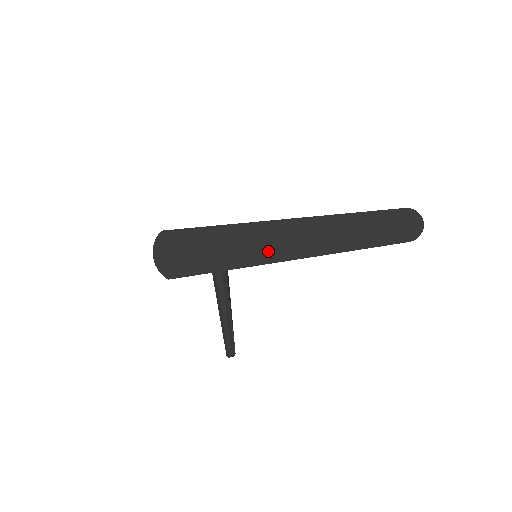
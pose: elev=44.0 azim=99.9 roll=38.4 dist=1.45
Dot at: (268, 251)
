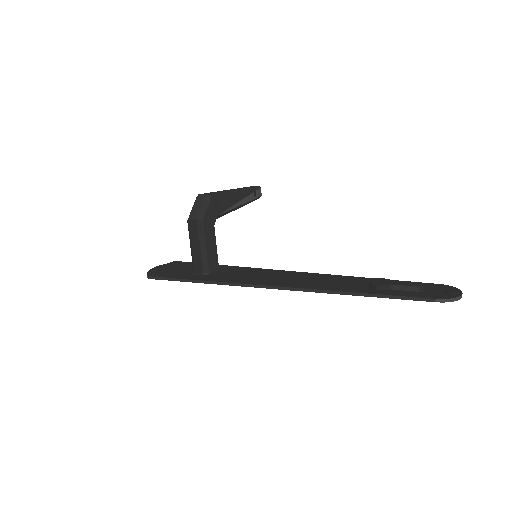
Dot at: occluded
